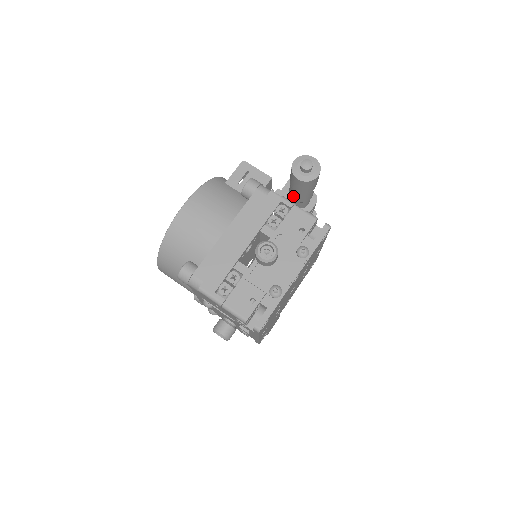
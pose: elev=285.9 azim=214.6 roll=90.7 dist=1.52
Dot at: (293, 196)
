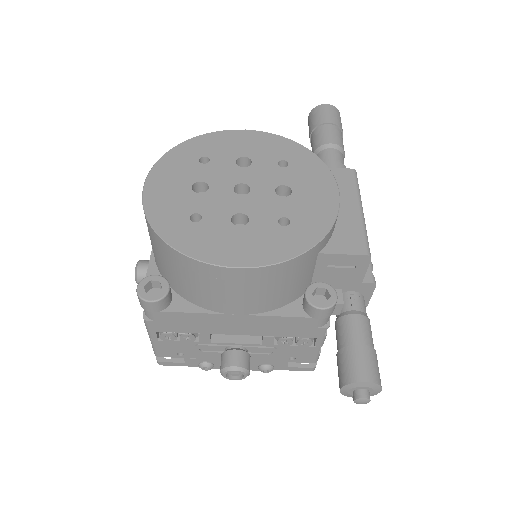
Dot at: (337, 329)
